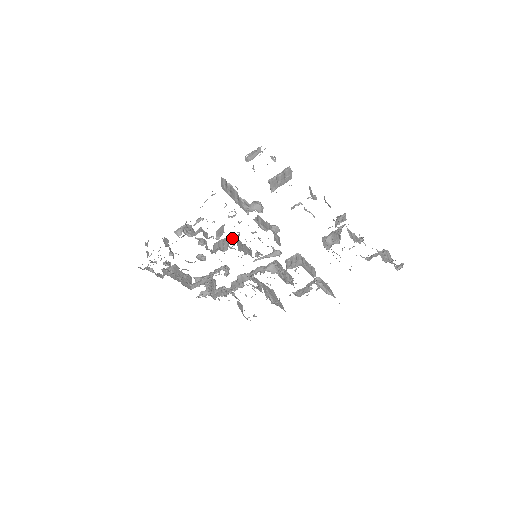
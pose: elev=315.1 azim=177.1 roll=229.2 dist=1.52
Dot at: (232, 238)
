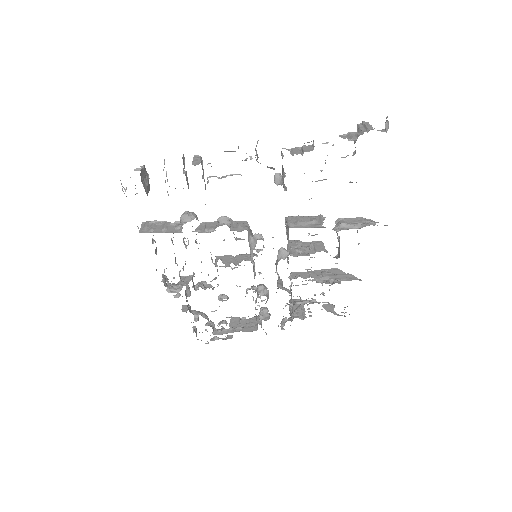
Dot at: (215, 261)
